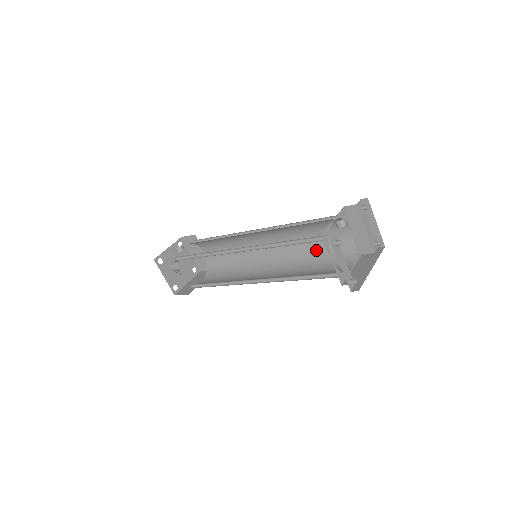
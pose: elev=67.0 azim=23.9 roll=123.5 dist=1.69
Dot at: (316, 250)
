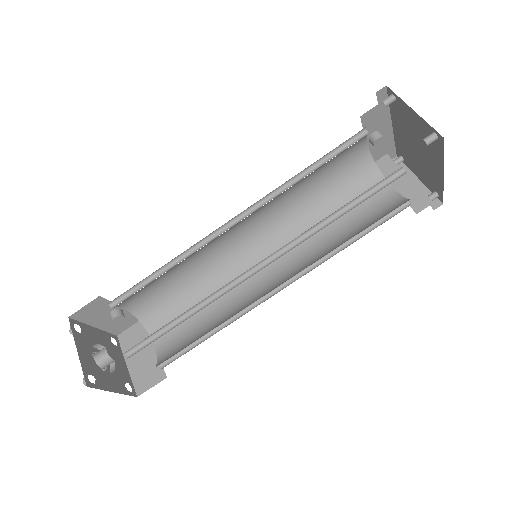
Dot at: (348, 233)
